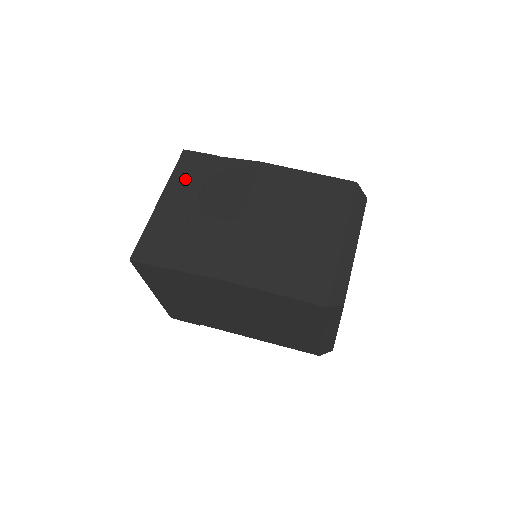
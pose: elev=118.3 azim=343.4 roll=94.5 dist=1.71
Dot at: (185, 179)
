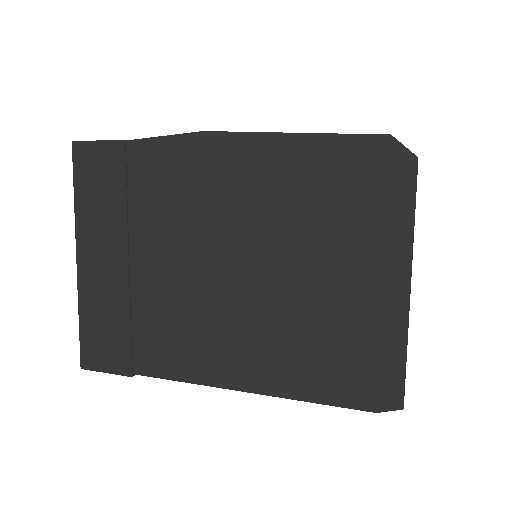
Dot at: occluded
